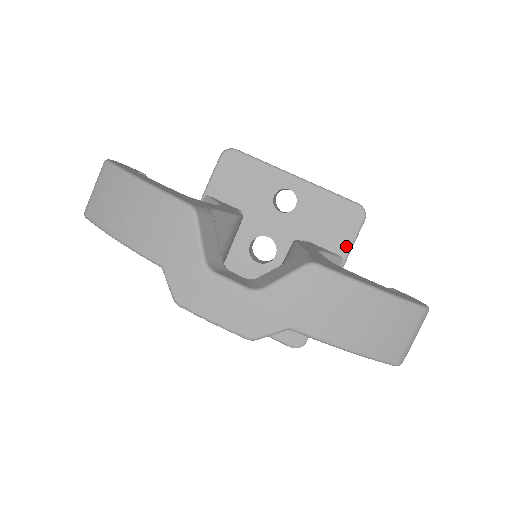
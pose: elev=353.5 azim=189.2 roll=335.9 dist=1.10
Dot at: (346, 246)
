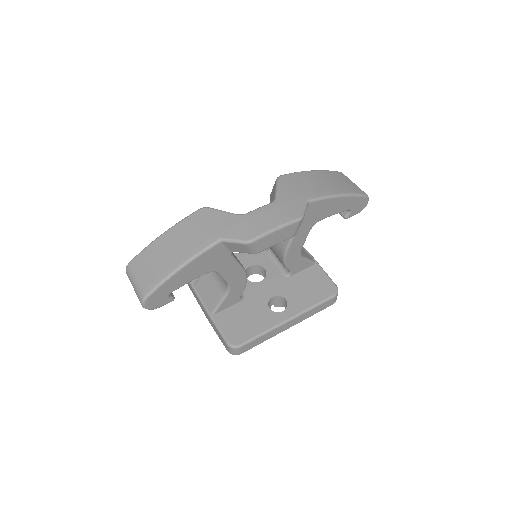
Dot at: occluded
